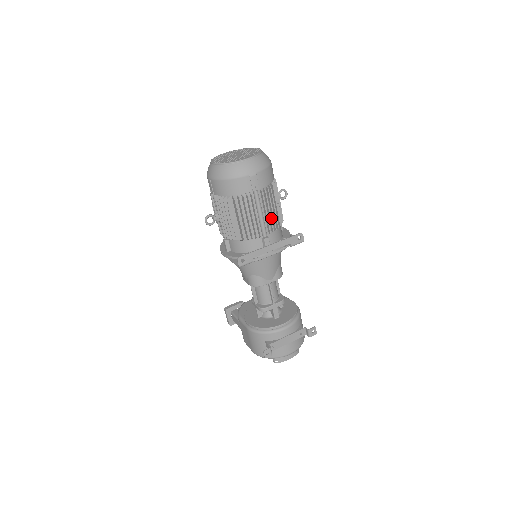
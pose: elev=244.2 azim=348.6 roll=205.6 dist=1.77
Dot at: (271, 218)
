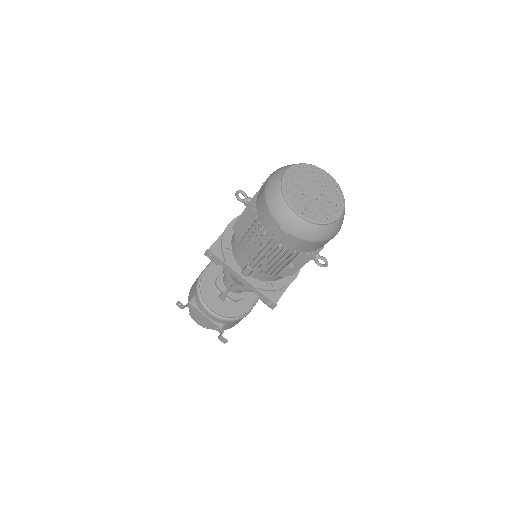
Dot at: occluded
